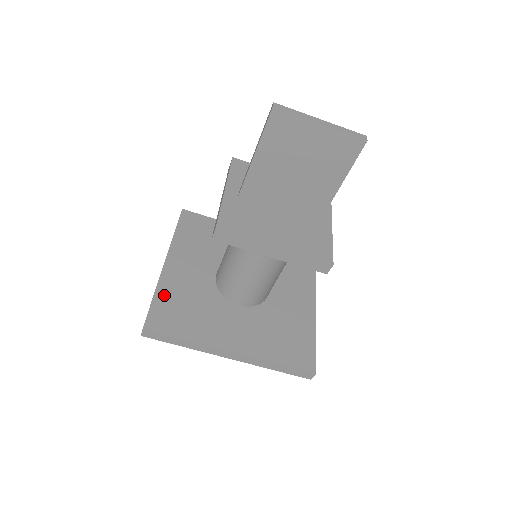
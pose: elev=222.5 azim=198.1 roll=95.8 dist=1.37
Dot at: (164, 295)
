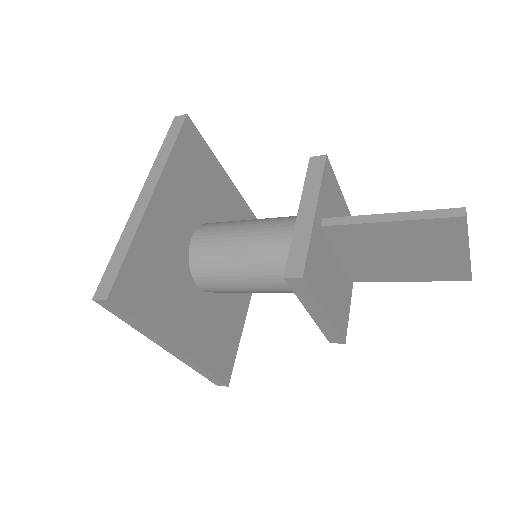
Dot at: (140, 251)
